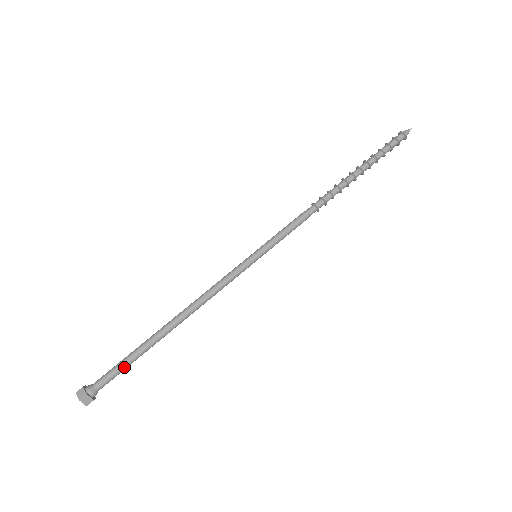
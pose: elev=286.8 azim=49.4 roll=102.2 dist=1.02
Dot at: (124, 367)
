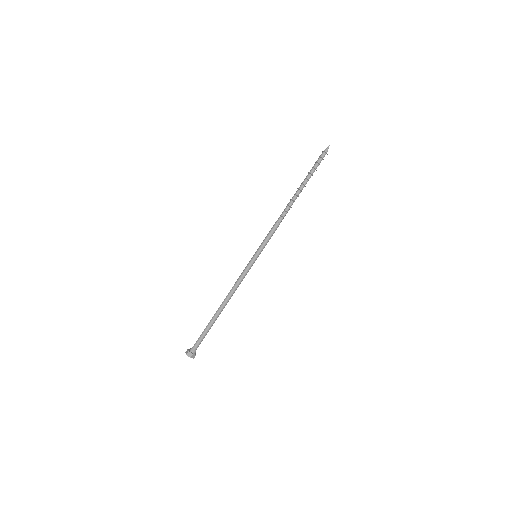
Dot at: (205, 335)
